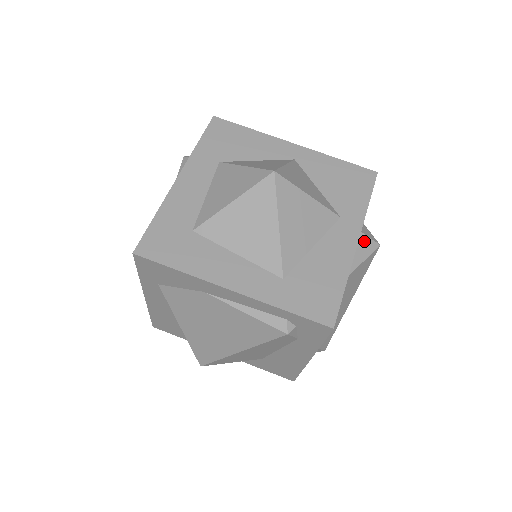
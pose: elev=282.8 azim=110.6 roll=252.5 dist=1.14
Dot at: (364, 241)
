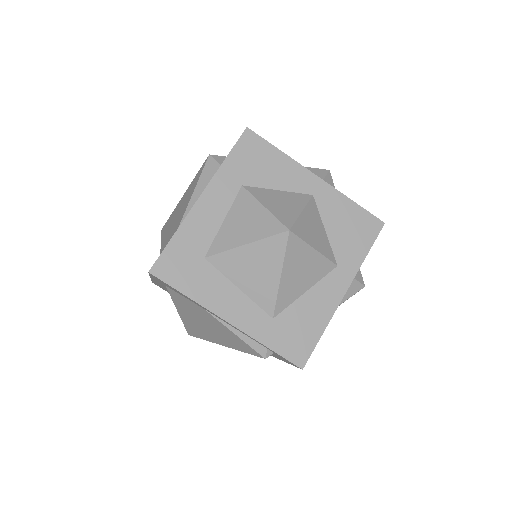
Dot at: (352, 284)
